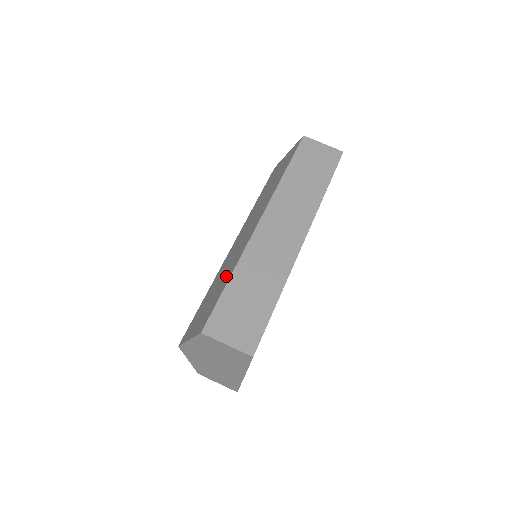
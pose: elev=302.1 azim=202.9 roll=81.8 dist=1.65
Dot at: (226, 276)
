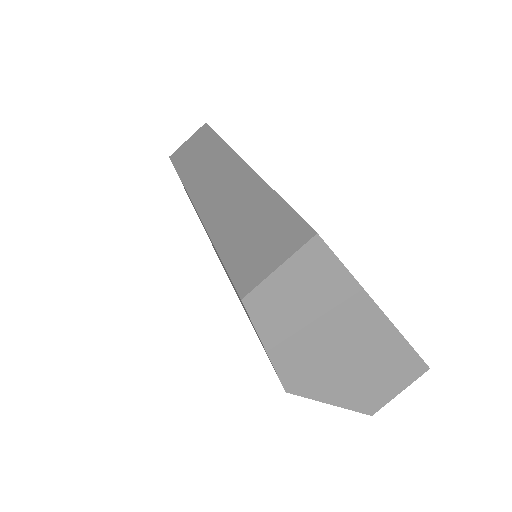
Dot at: occluded
